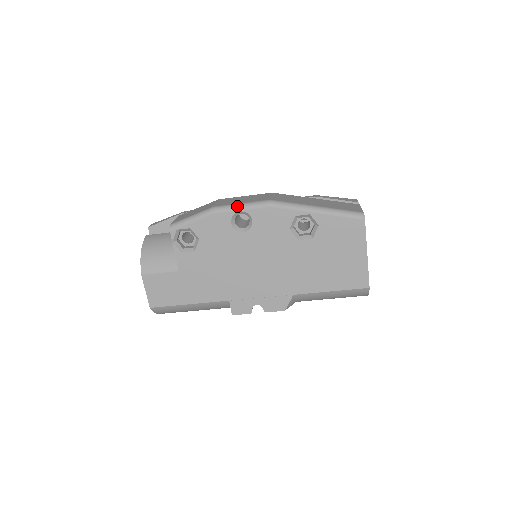
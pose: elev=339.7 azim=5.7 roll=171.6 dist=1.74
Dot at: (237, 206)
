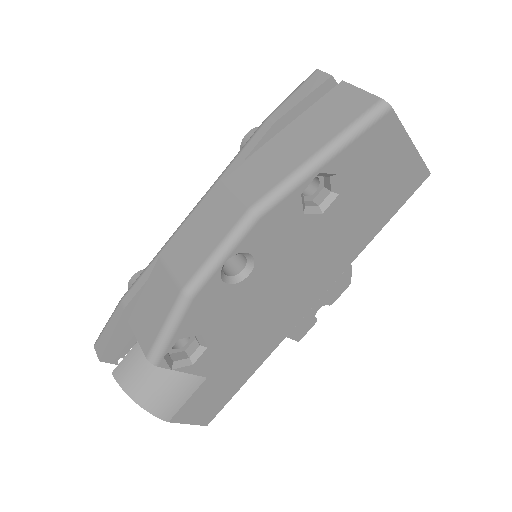
Dot at: (215, 260)
